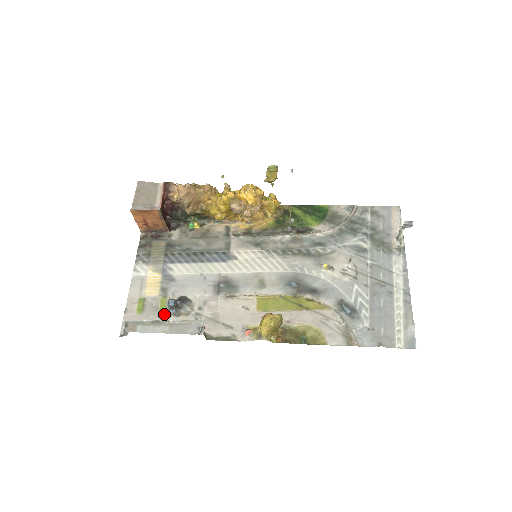
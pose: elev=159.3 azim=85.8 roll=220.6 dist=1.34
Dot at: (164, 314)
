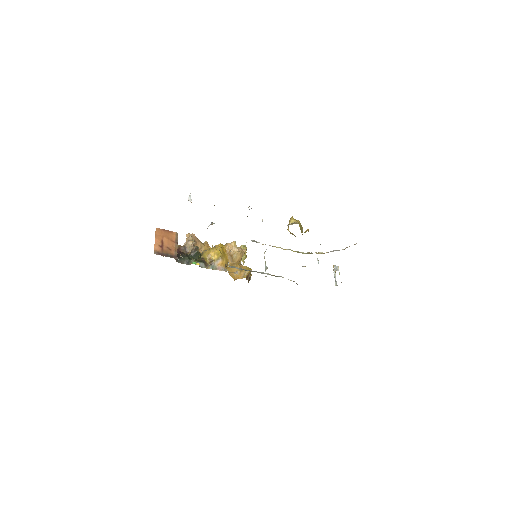
Dot at: occluded
